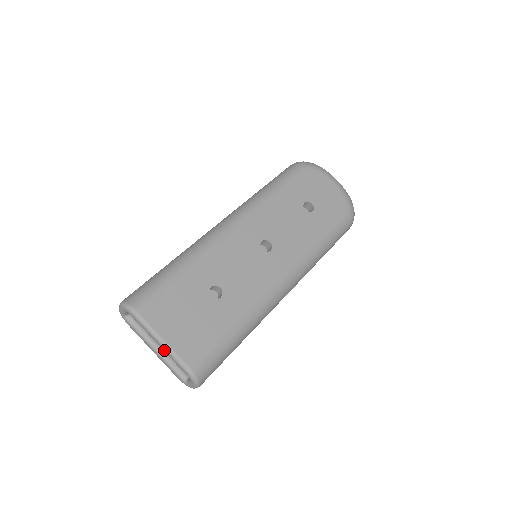
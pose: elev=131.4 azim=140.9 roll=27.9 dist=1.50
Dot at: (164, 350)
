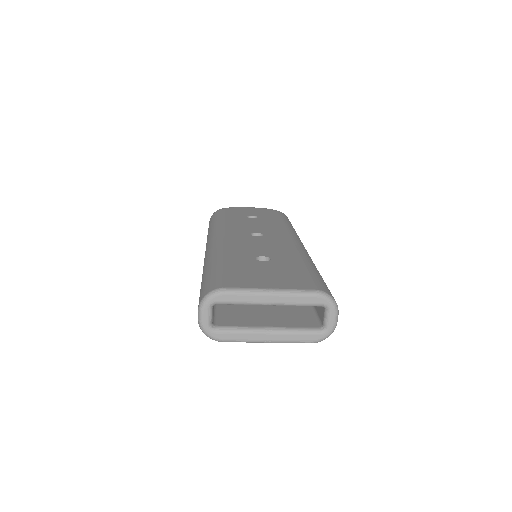
Dot at: (279, 299)
